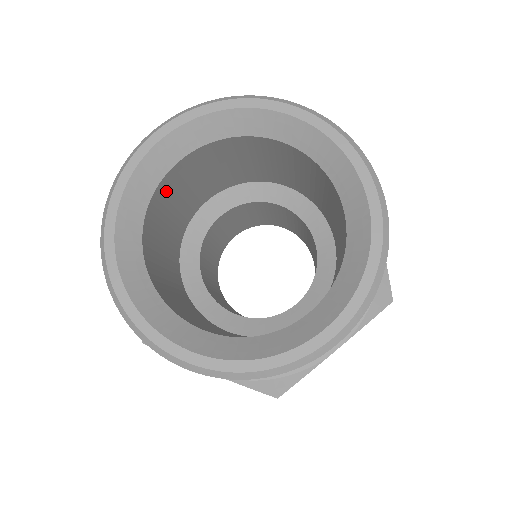
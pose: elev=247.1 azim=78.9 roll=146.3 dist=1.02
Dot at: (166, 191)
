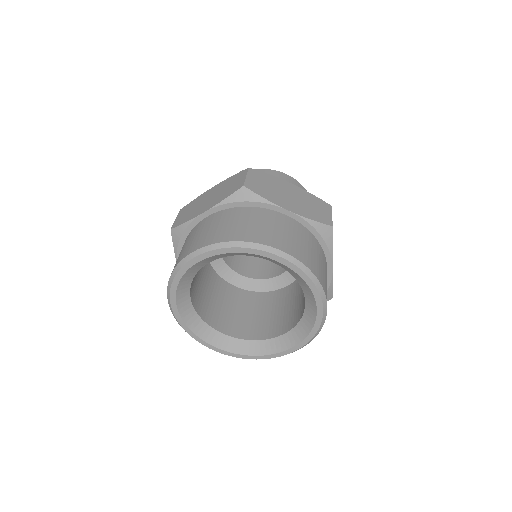
Dot at: (200, 304)
